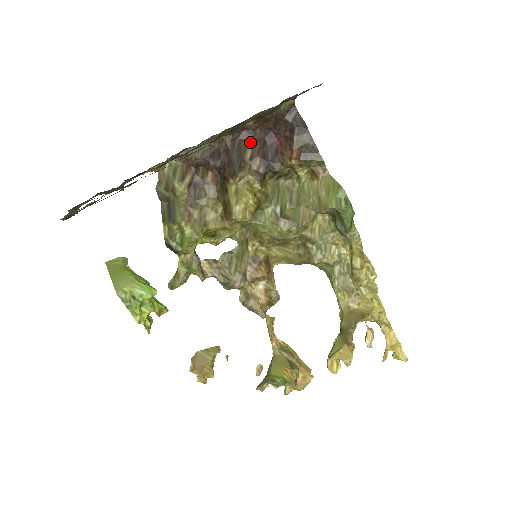
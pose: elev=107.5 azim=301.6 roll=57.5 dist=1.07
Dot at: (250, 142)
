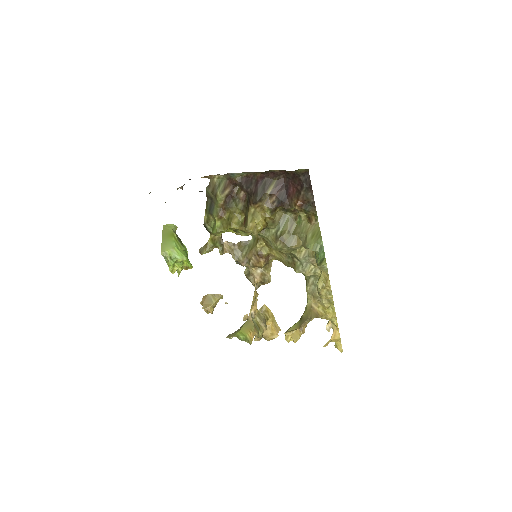
Dot at: (274, 183)
